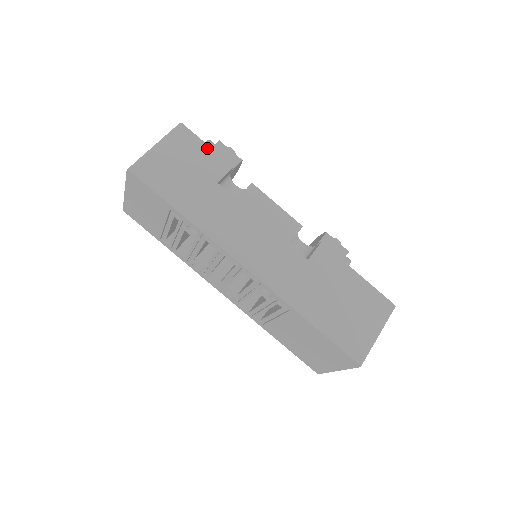
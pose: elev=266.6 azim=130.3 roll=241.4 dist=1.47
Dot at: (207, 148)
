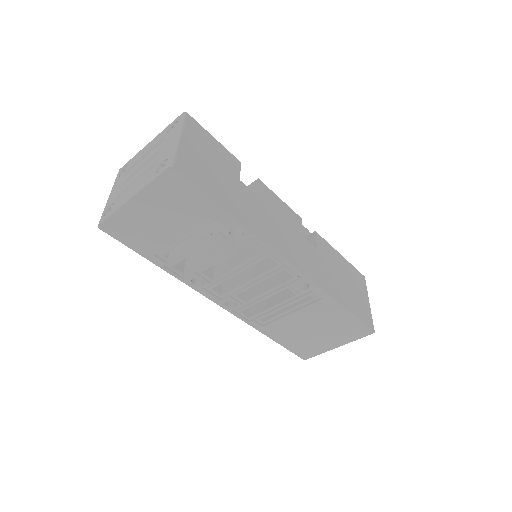
Dot at: (216, 142)
